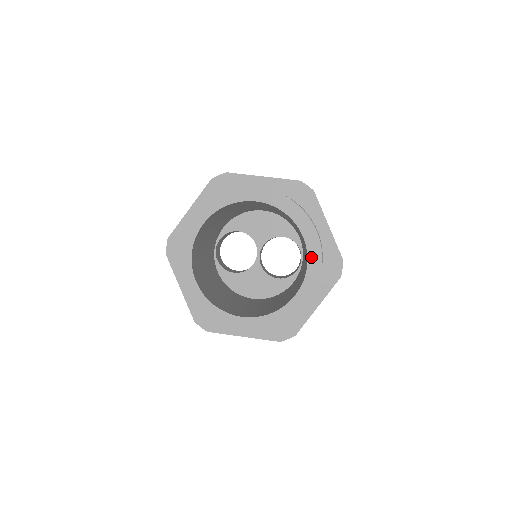
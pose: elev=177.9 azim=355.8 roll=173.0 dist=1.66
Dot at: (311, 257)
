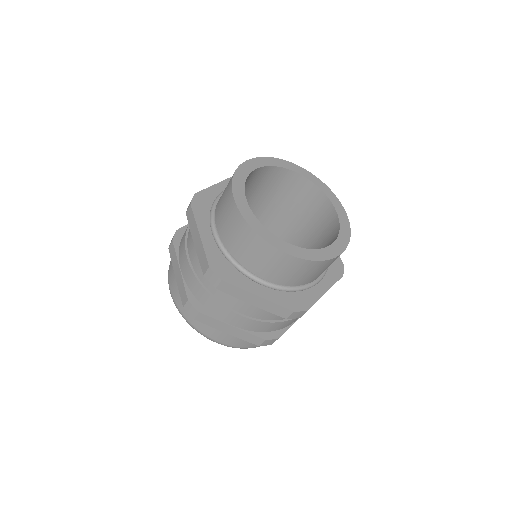
Dot at: (342, 223)
